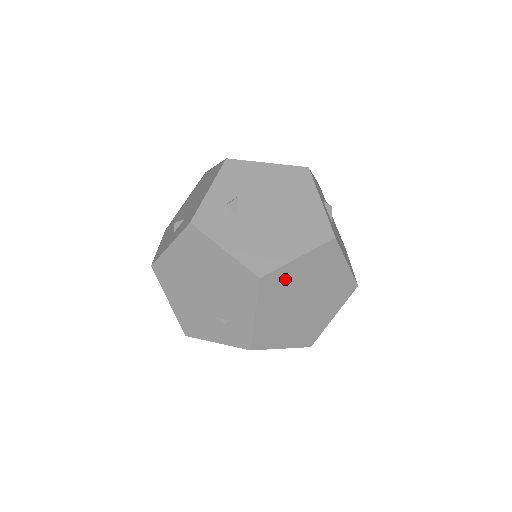
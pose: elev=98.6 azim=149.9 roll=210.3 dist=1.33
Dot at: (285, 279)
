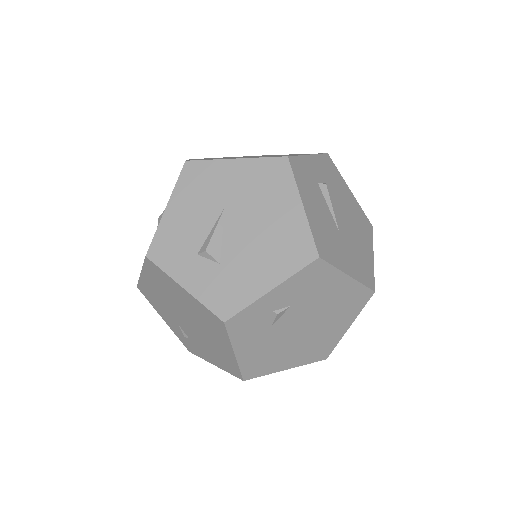
Dot at: occluded
